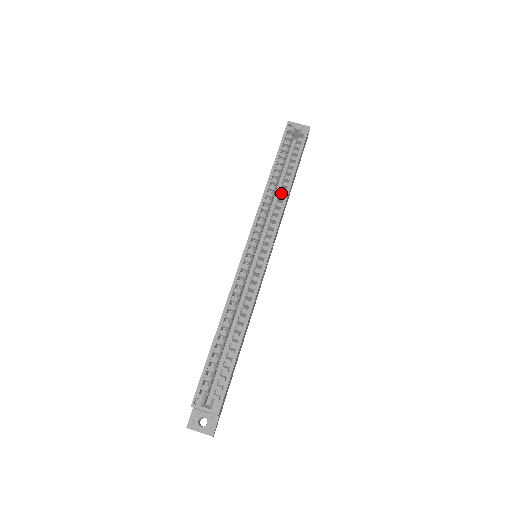
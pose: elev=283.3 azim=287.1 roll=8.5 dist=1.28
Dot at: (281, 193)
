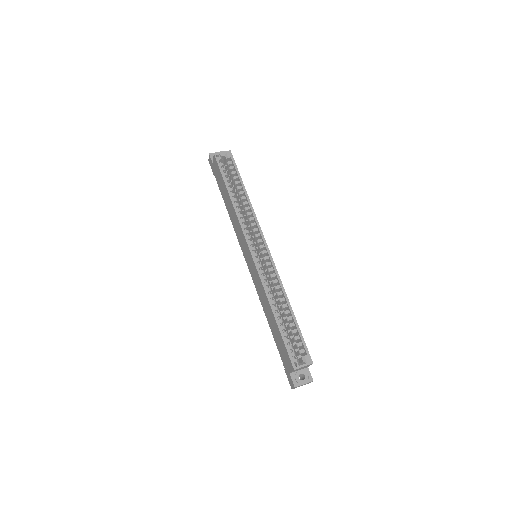
Dot at: (245, 205)
